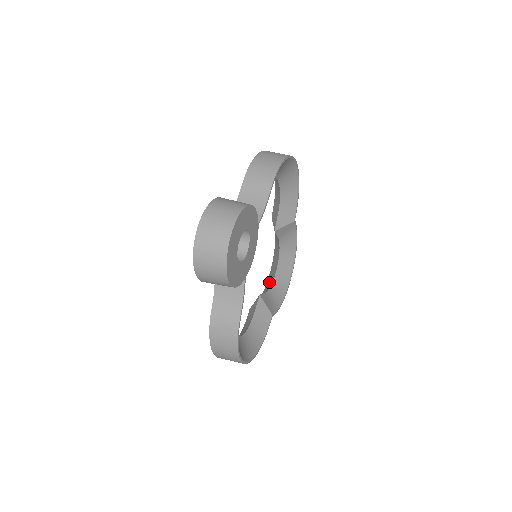
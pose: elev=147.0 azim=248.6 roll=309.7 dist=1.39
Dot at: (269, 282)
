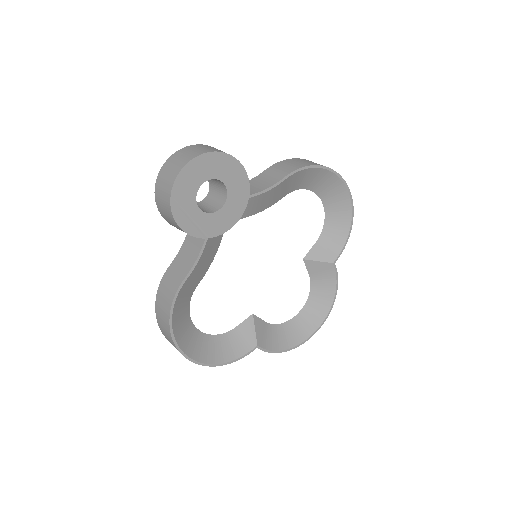
Dot at: occluded
